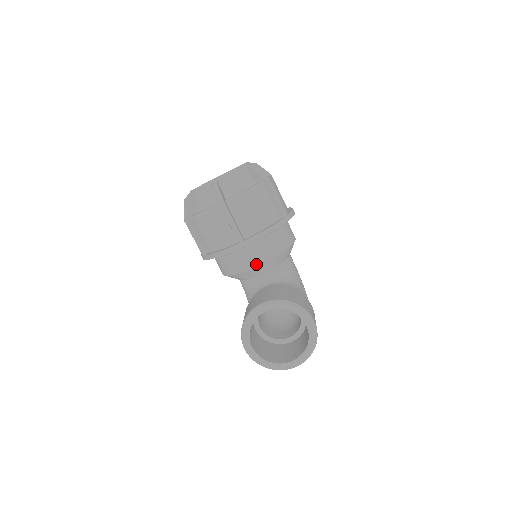
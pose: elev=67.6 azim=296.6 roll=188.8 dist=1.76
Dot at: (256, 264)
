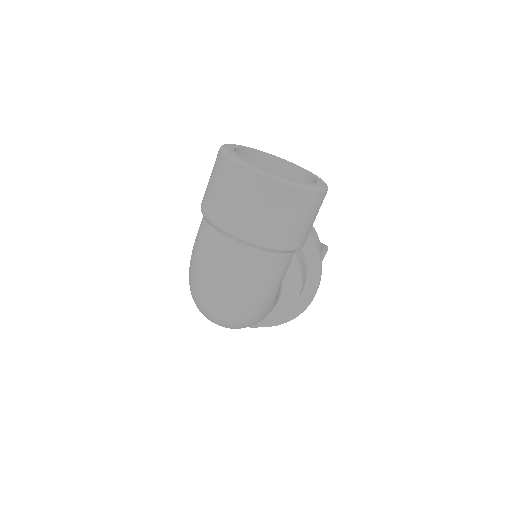
Dot at: occluded
